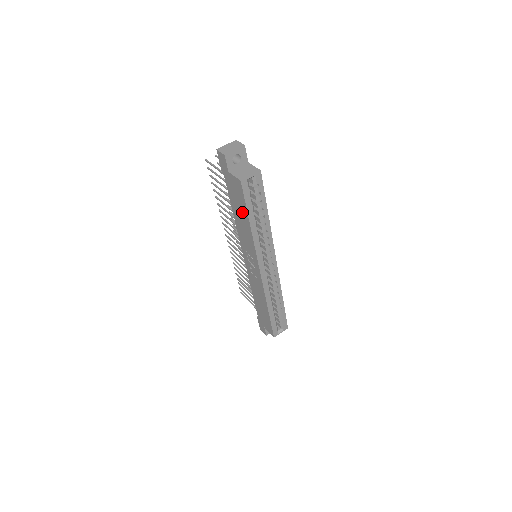
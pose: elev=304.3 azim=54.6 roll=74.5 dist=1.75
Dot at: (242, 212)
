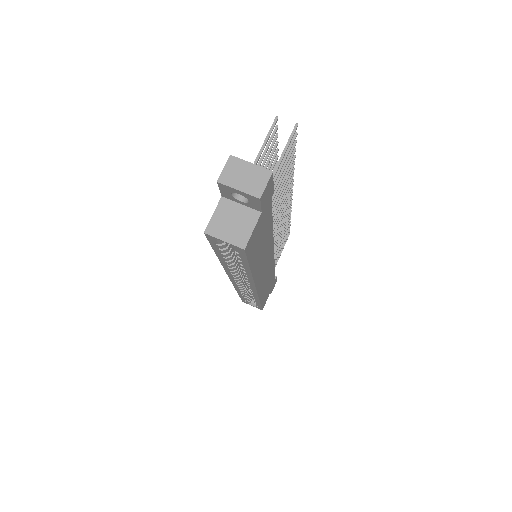
Dot at: occluded
